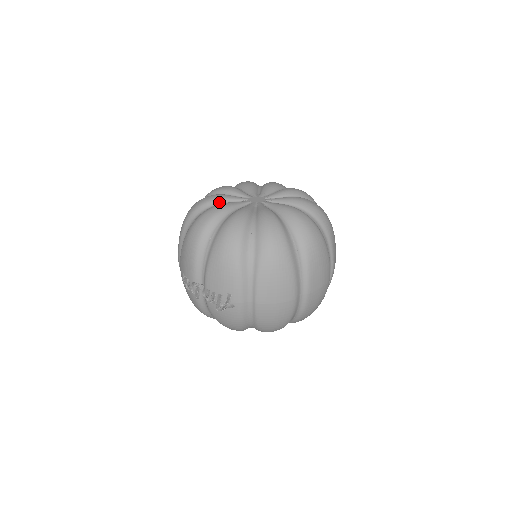
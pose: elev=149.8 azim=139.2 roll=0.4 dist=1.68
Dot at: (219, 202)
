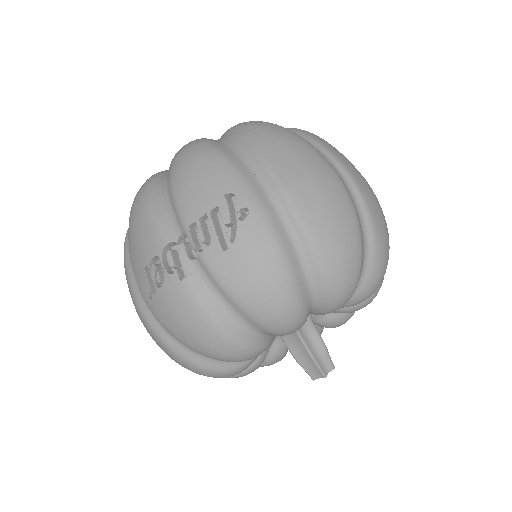
Dot at: occluded
